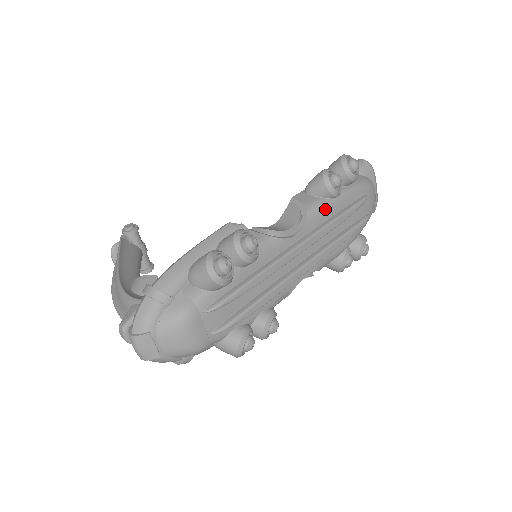
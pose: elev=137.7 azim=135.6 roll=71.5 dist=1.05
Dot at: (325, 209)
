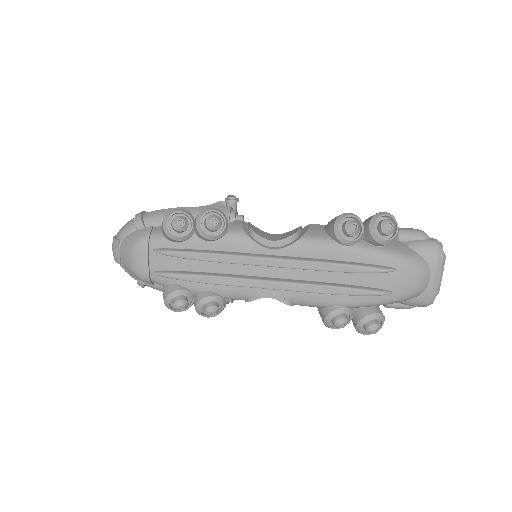
Dot at: (323, 247)
